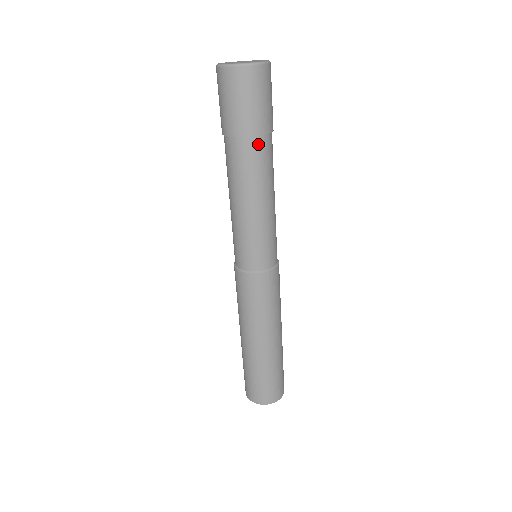
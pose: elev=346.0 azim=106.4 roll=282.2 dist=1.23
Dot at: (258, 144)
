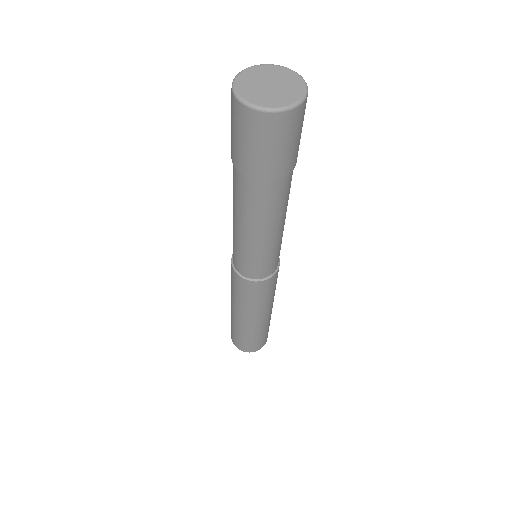
Dot at: (278, 185)
